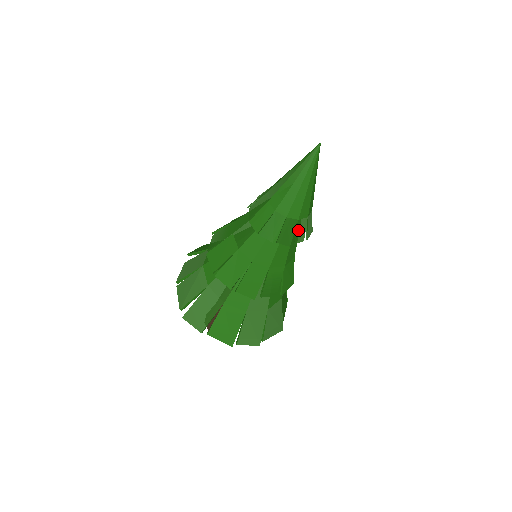
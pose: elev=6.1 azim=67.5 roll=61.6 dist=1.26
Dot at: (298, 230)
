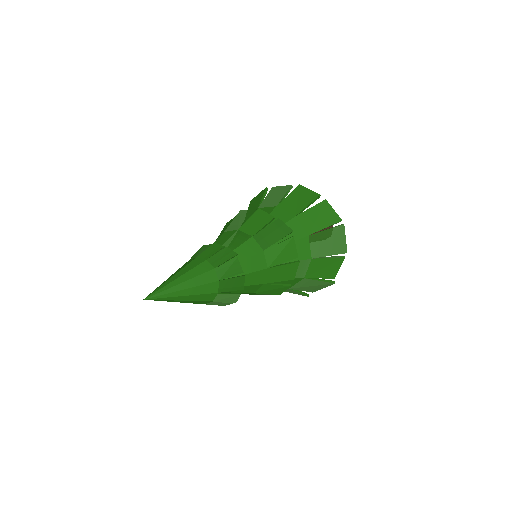
Dot at: (215, 304)
